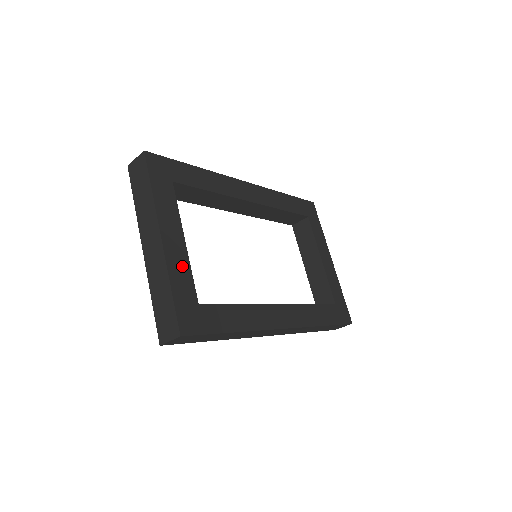
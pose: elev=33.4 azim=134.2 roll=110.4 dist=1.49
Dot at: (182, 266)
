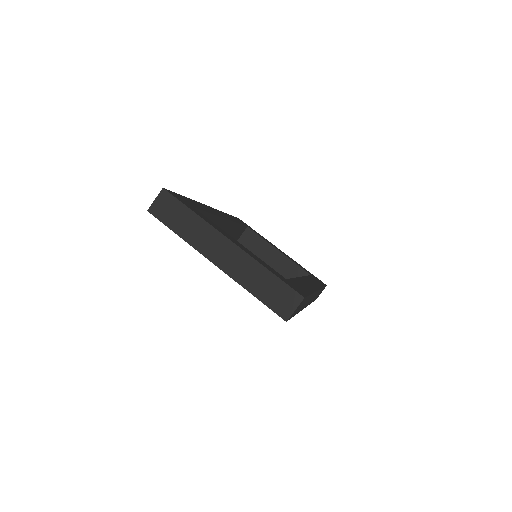
Dot at: (256, 257)
